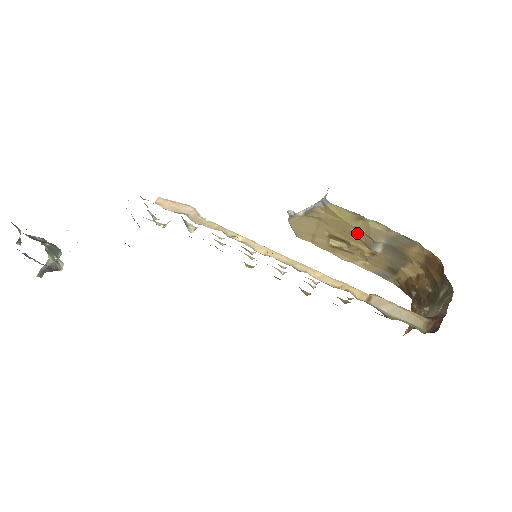
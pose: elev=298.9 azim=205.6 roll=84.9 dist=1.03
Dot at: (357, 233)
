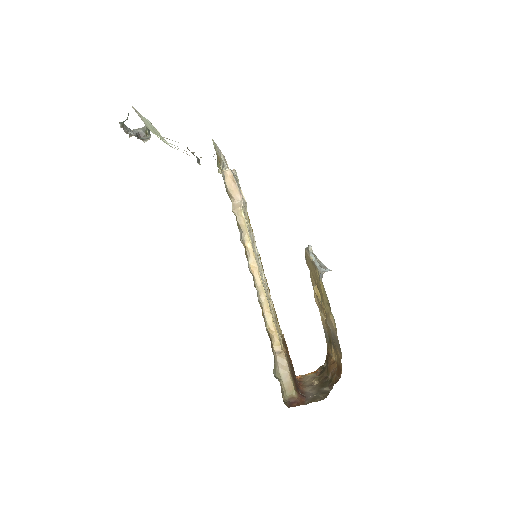
Dot at: (325, 307)
